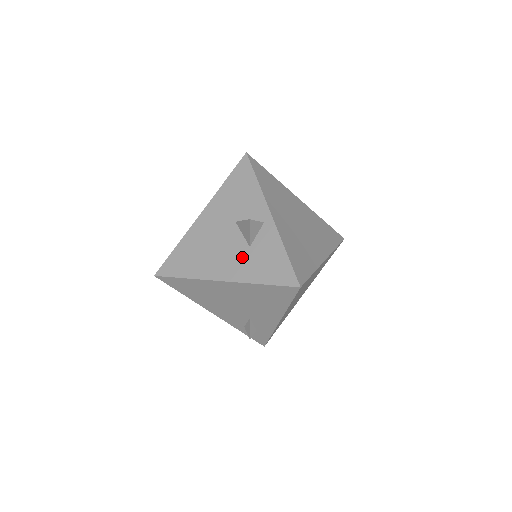
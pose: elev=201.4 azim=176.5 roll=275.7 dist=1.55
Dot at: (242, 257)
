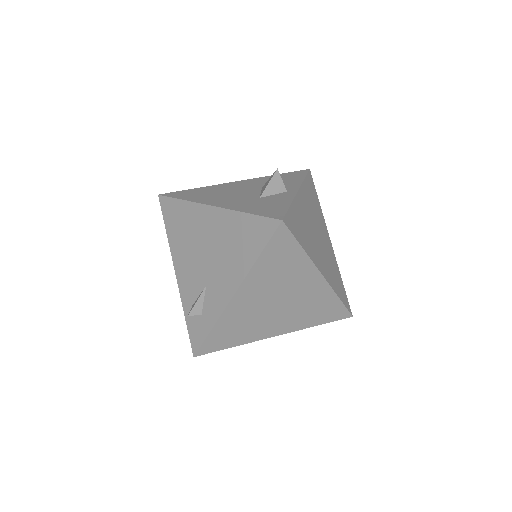
Dot at: (246, 200)
